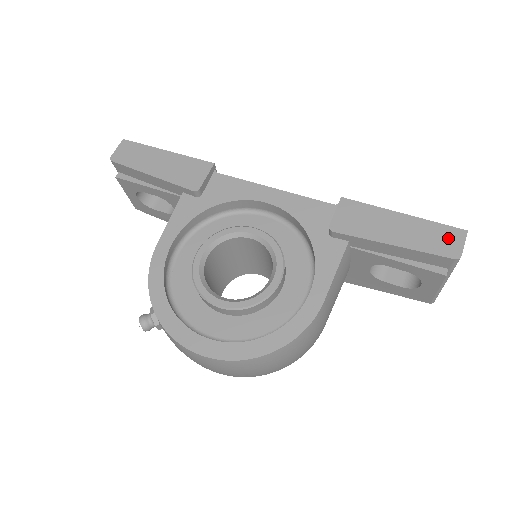
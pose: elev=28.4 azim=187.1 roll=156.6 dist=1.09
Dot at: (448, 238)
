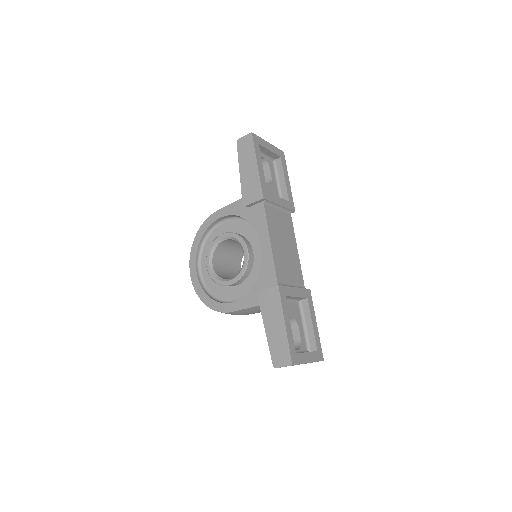
Dot at: (283, 357)
